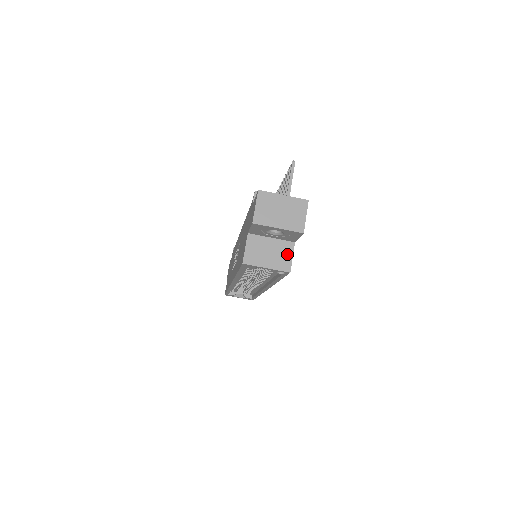
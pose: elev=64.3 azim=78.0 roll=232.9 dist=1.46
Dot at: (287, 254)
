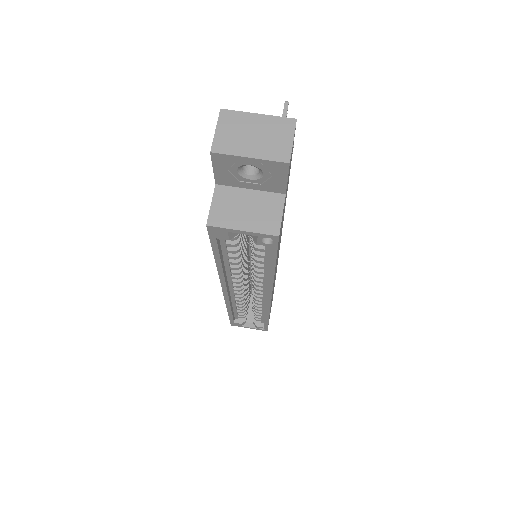
Dot at: (274, 210)
